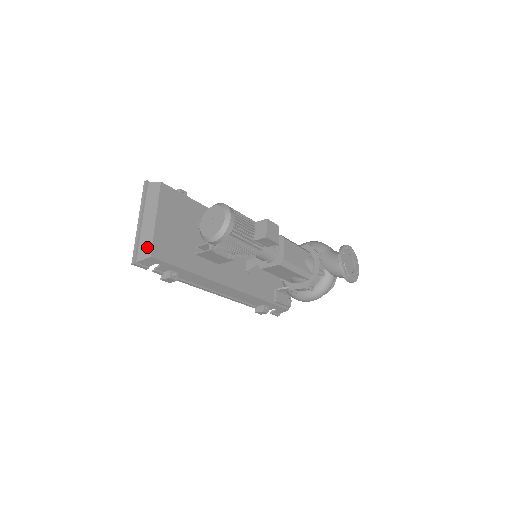
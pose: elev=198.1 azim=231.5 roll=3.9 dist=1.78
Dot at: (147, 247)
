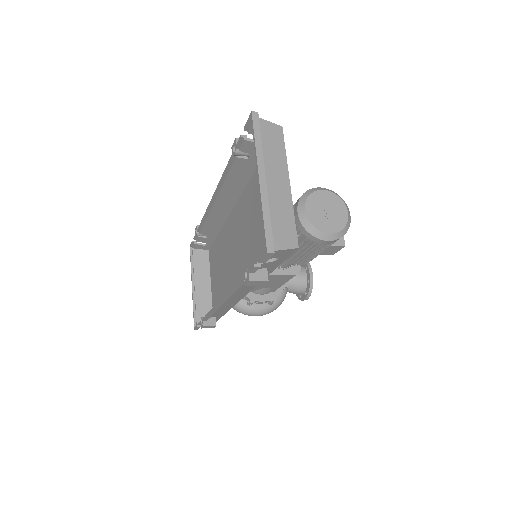
Dot at: (288, 229)
